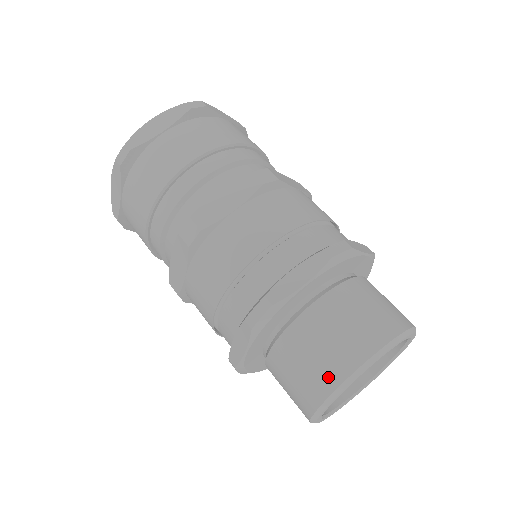
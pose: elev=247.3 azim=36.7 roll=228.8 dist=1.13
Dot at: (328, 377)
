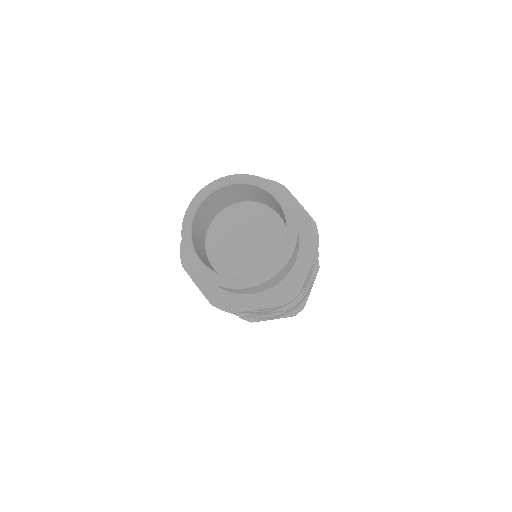
Dot at: occluded
